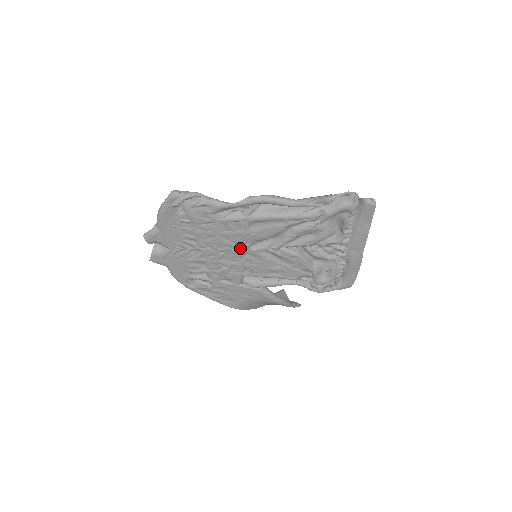
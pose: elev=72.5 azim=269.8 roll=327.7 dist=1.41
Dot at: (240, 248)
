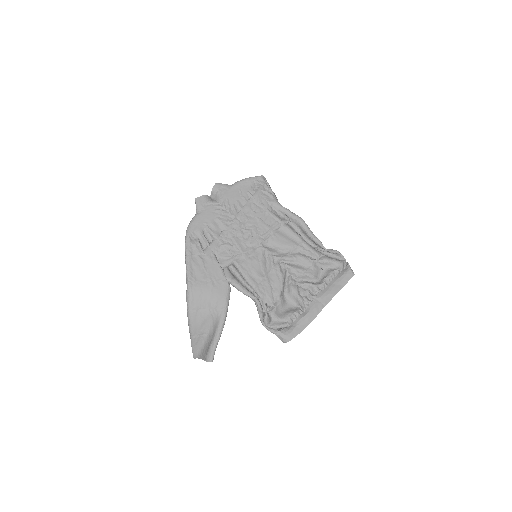
Dot at: (257, 238)
